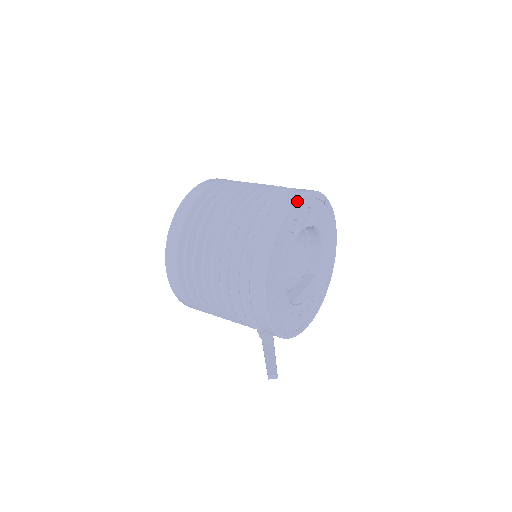
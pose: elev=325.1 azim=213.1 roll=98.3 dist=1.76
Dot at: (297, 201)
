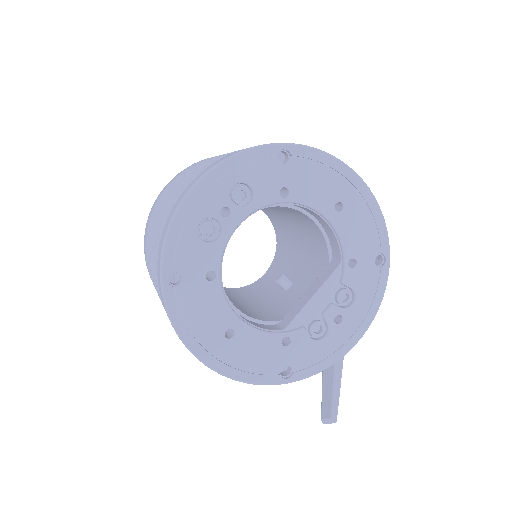
Dot at: (190, 193)
